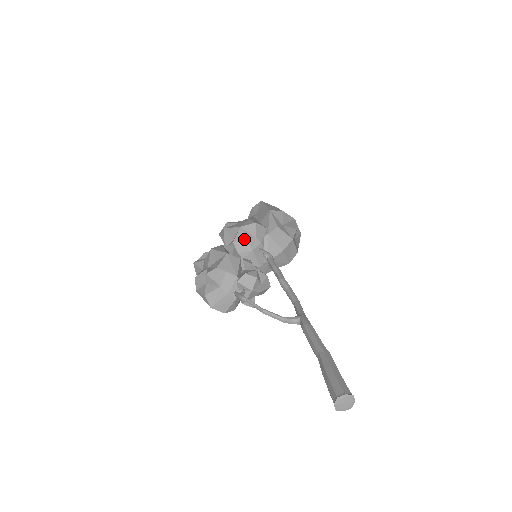
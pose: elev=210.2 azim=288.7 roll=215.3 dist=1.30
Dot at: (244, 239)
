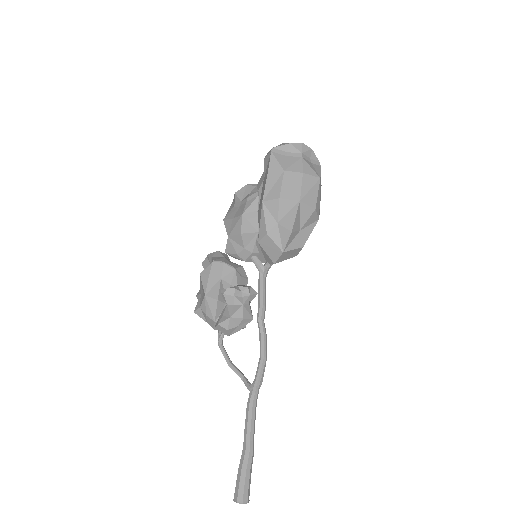
Dot at: (233, 252)
